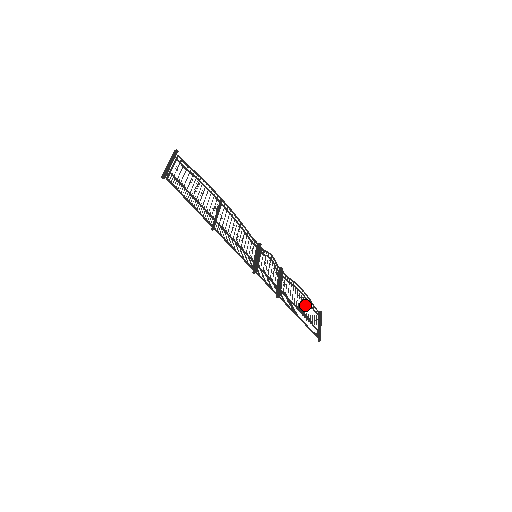
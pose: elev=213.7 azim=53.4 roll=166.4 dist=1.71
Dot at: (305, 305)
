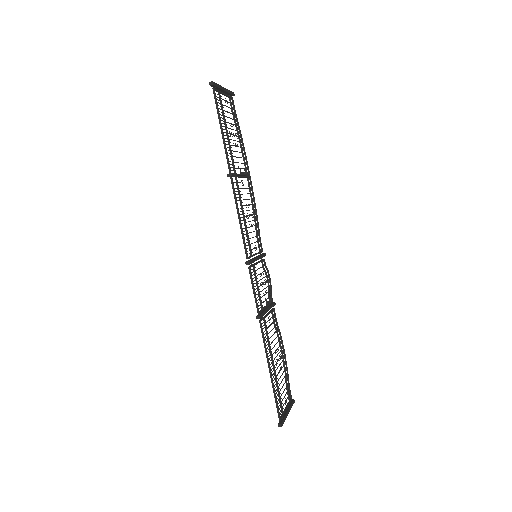
Dot at: (281, 369)
